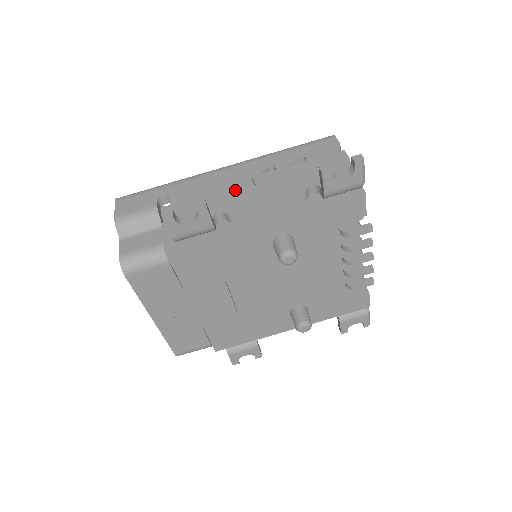
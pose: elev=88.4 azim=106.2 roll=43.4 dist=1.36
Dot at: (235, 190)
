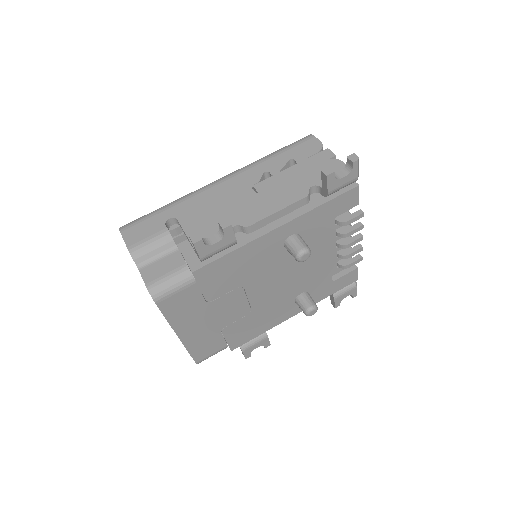
Dot at: (241, 202)
